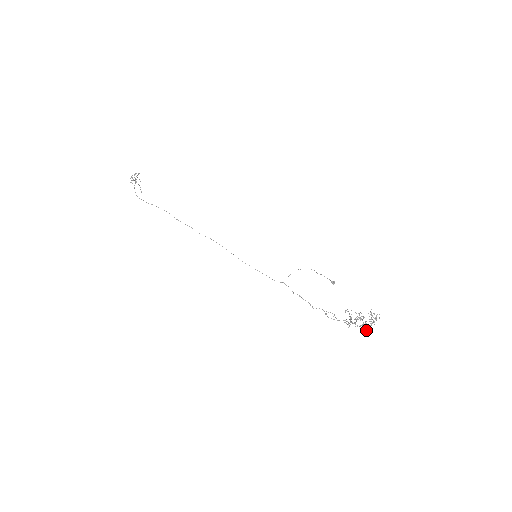
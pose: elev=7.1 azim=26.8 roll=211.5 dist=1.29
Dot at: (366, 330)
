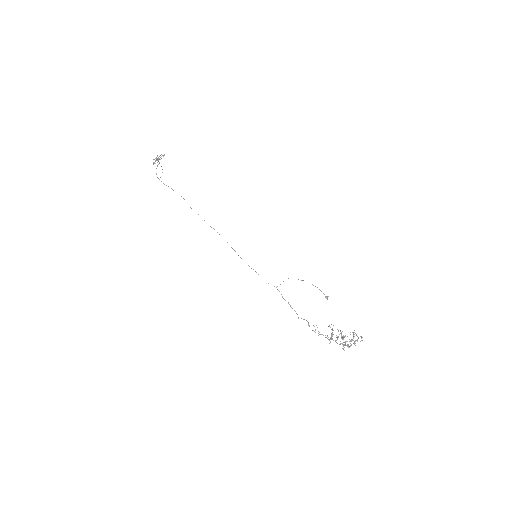
Dot at: occluded
